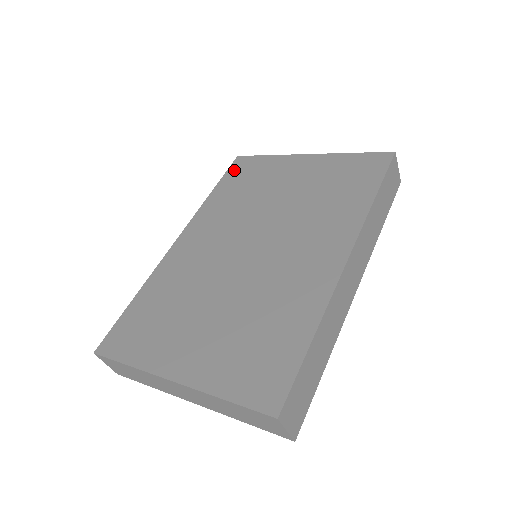
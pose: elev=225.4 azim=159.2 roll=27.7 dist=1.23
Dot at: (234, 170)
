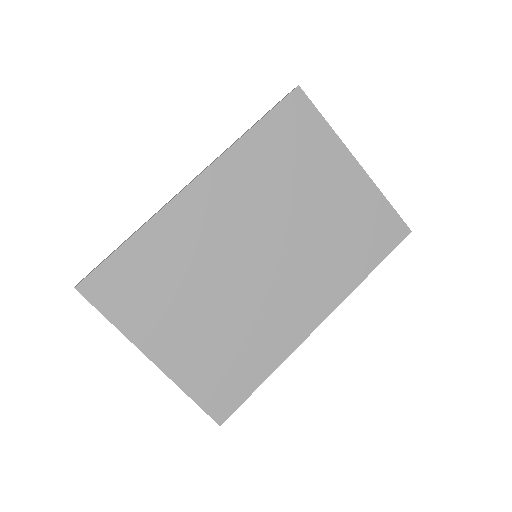
Dot at: (286, 112)
